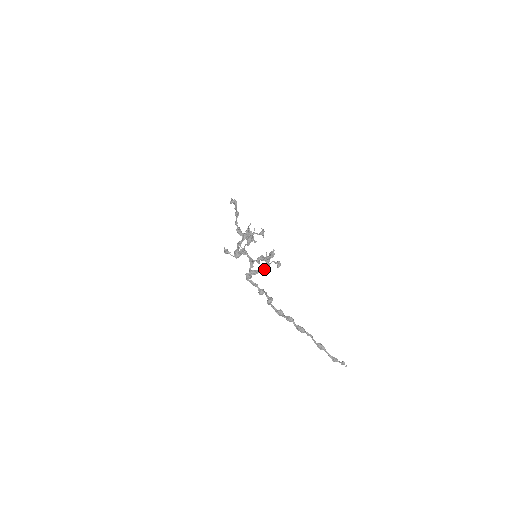
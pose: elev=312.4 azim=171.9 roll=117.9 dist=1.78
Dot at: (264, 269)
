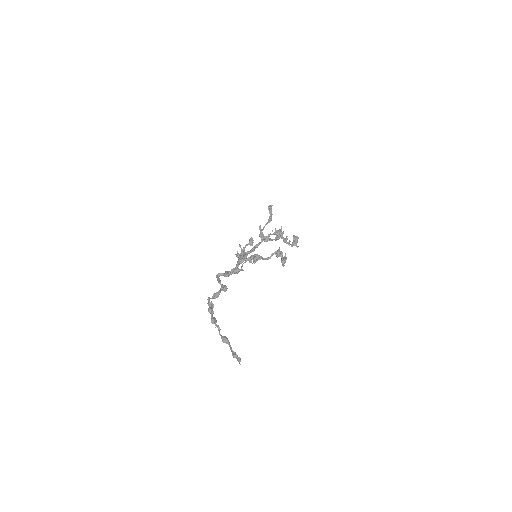
Dot at: (242, 266)
